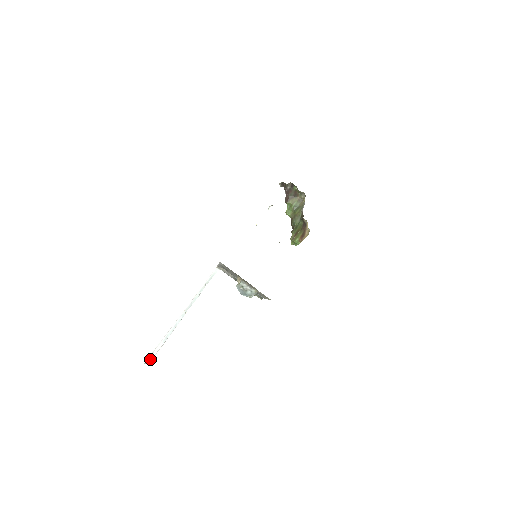
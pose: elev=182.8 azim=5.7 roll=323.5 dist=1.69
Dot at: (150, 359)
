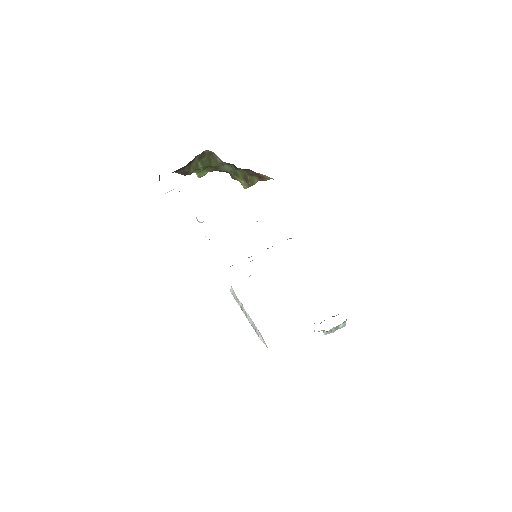
Dot at: (262, 338)
